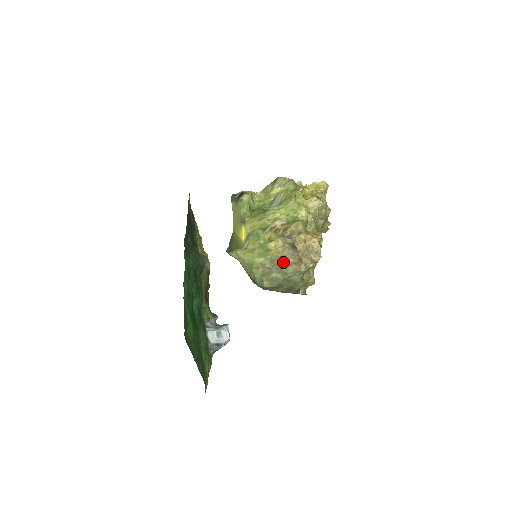
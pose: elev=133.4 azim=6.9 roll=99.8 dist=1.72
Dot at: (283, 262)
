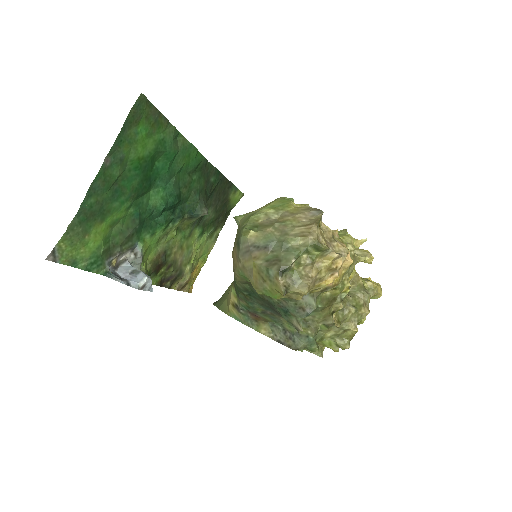
Dot at: (294, 220)
